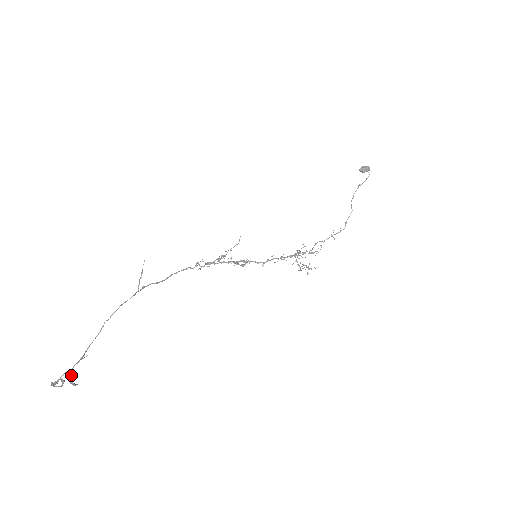
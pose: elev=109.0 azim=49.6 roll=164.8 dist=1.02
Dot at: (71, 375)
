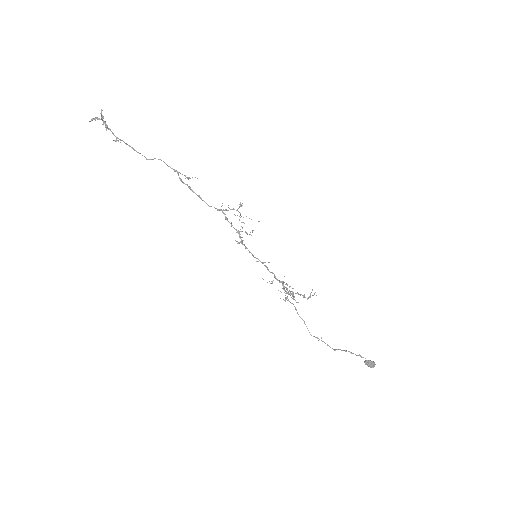
Dot at: (106, 127)
